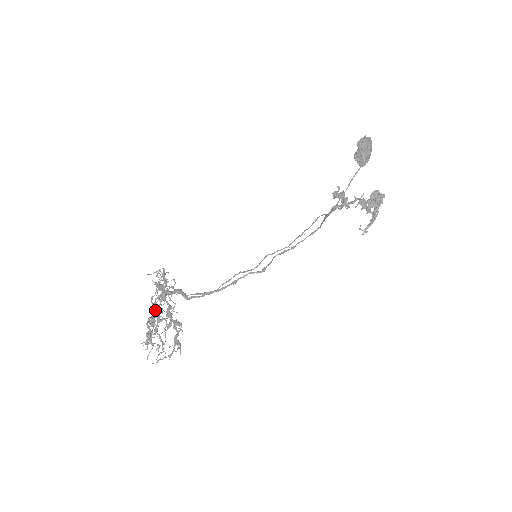
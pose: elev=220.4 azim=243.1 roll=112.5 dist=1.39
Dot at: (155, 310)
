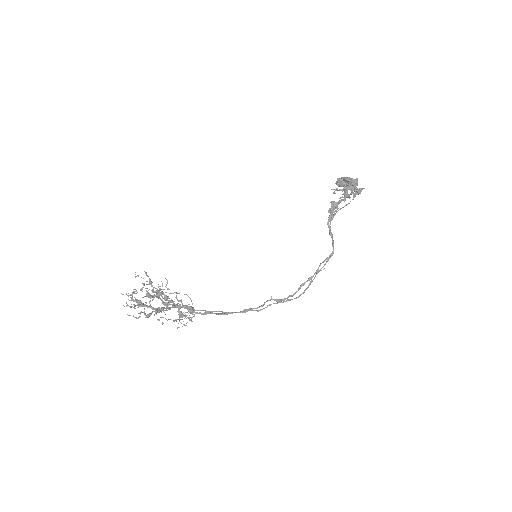
Dot at: (161, 308)
